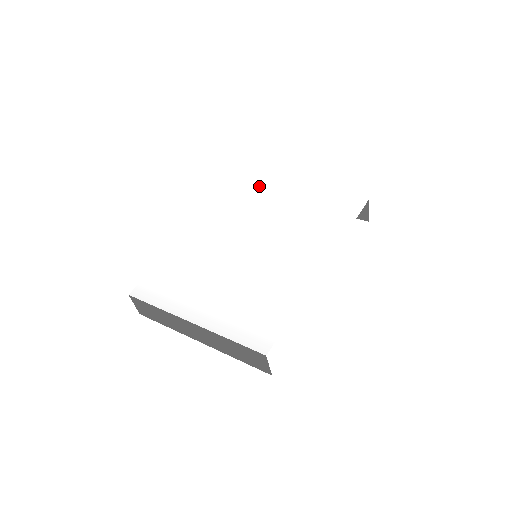
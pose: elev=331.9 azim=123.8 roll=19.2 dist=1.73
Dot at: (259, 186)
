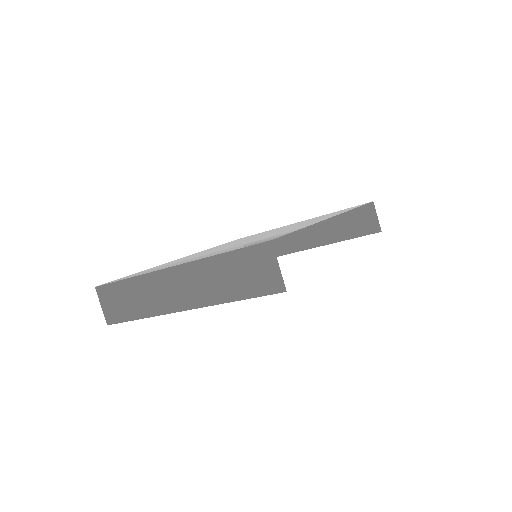
Dot at: (256, 234)
